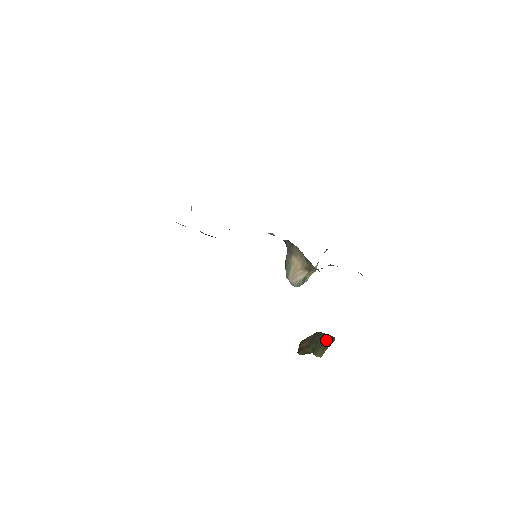
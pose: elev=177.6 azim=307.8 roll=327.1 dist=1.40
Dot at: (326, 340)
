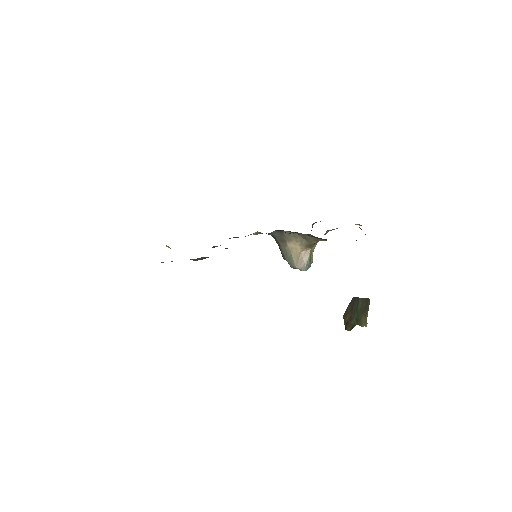
Dot at: (363, 305)
